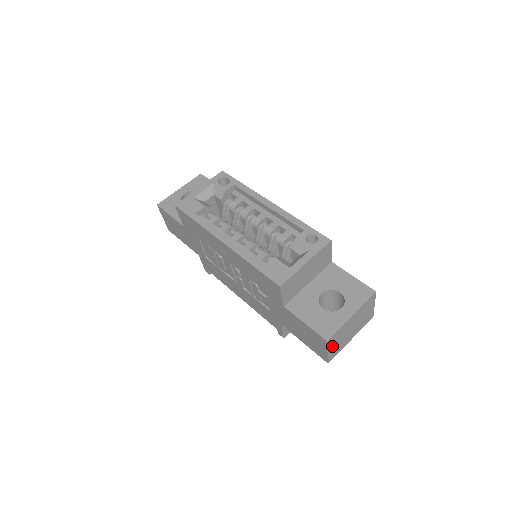
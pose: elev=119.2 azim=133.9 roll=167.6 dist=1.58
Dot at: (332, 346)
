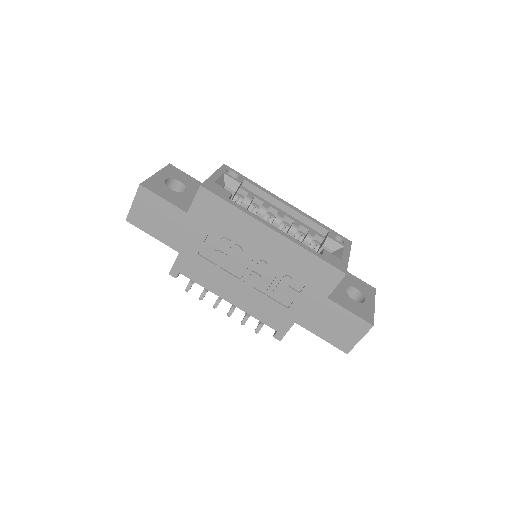
Dot at: occluded
